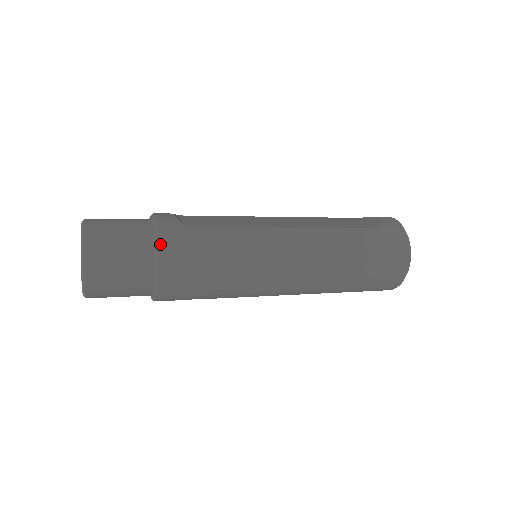
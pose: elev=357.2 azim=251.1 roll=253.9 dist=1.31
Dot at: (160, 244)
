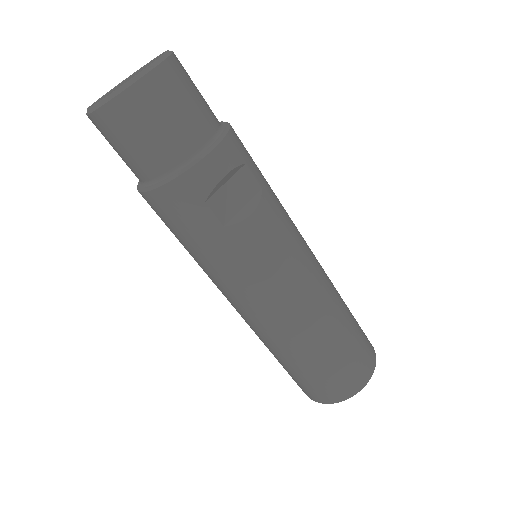
Dot at: occluded
